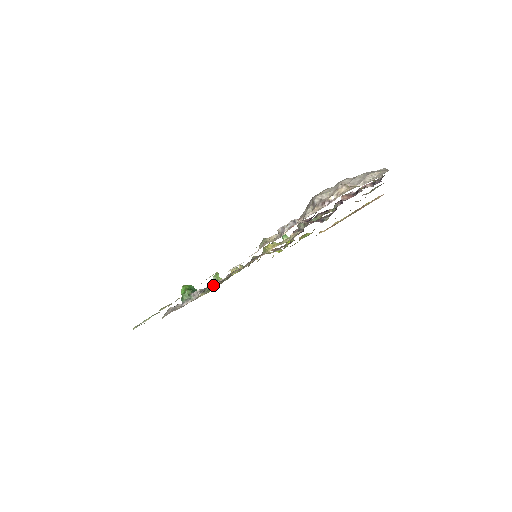
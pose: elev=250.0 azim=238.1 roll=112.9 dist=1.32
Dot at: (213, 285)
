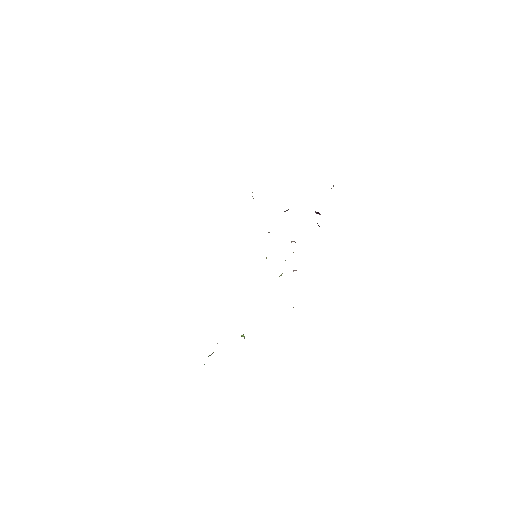
Dot at: occluded
